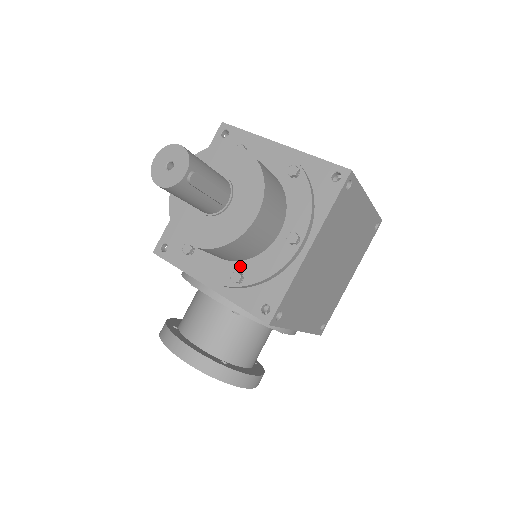
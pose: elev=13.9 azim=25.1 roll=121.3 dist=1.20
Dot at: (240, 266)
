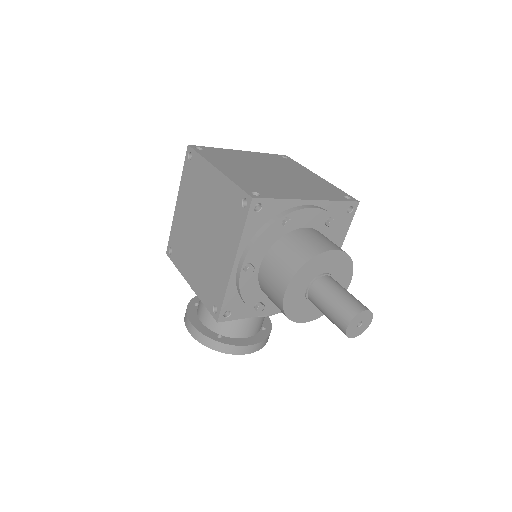
Dot at: occluded
